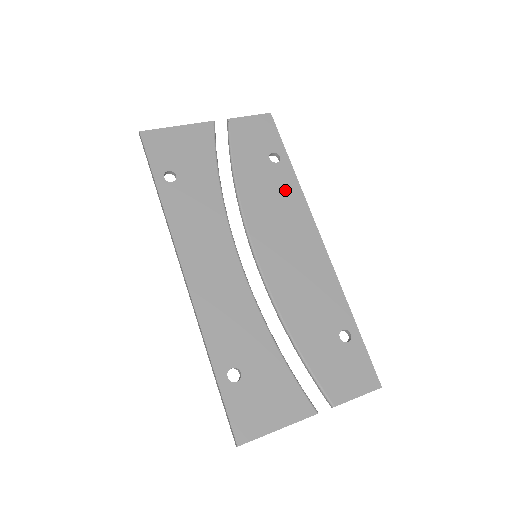
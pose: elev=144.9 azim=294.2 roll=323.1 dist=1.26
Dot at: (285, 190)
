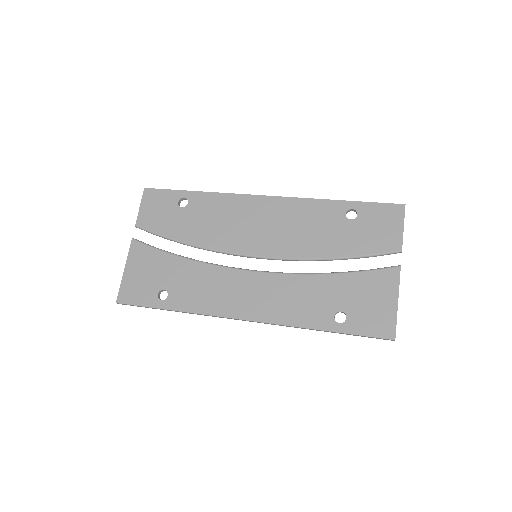
Dot at: (213, 207)
